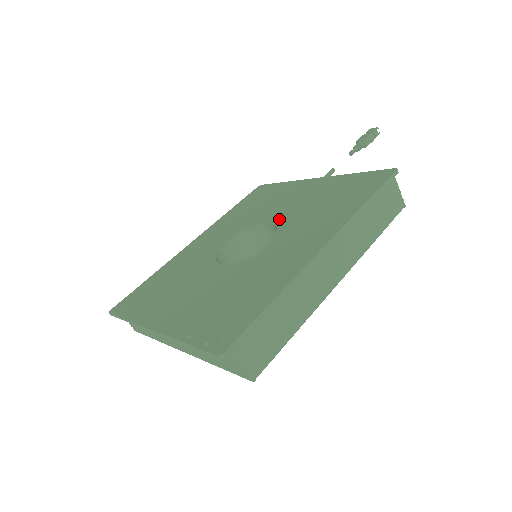
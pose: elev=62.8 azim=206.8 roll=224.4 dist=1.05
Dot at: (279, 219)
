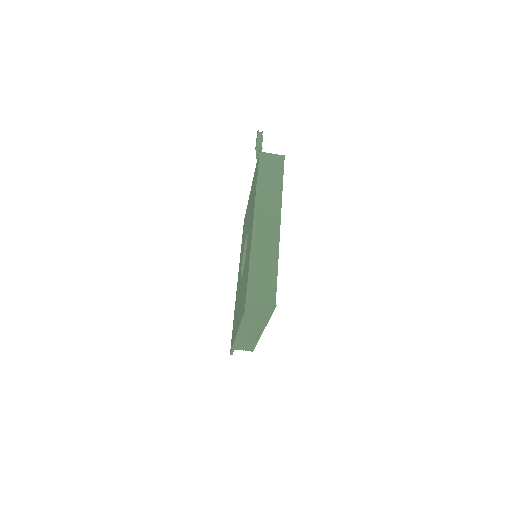
Dot at: (247, 229)
